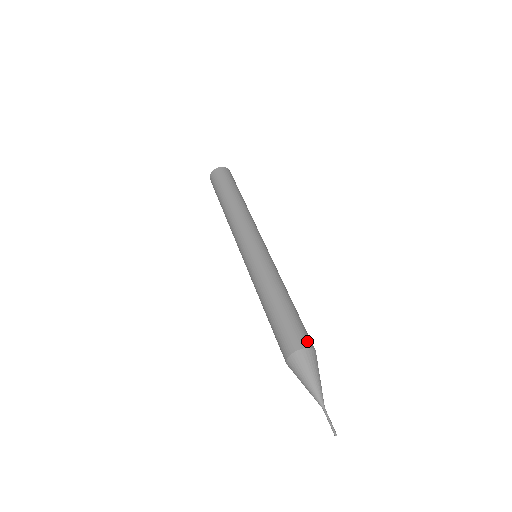
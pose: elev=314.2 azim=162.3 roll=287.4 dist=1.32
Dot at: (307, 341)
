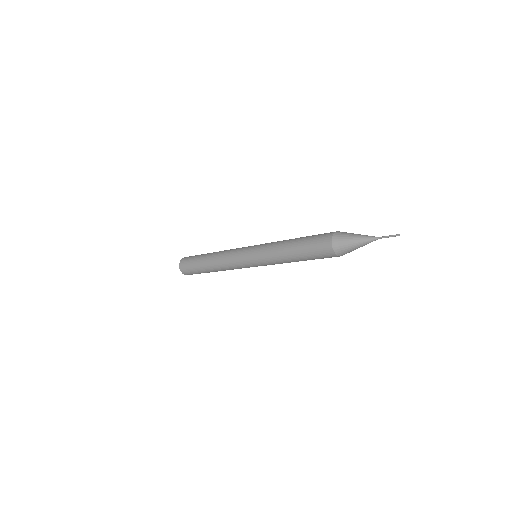
Dot at: occluded
